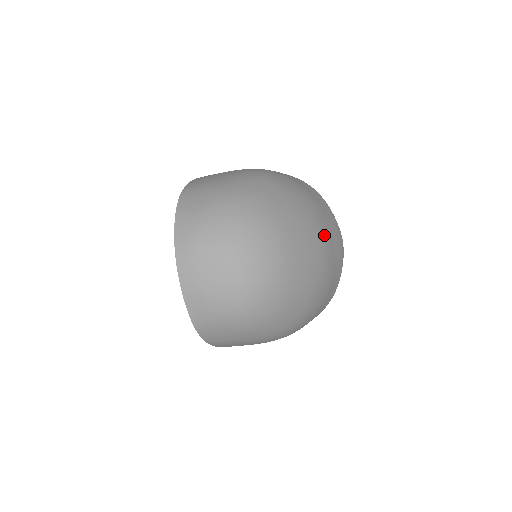
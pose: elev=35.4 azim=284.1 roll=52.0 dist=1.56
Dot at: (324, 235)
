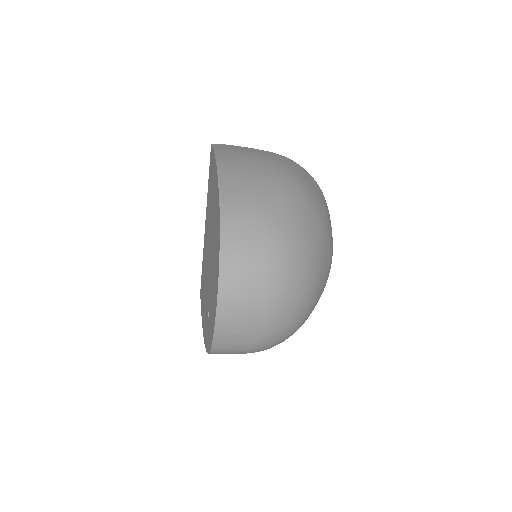
Dot at: (332, 255)
